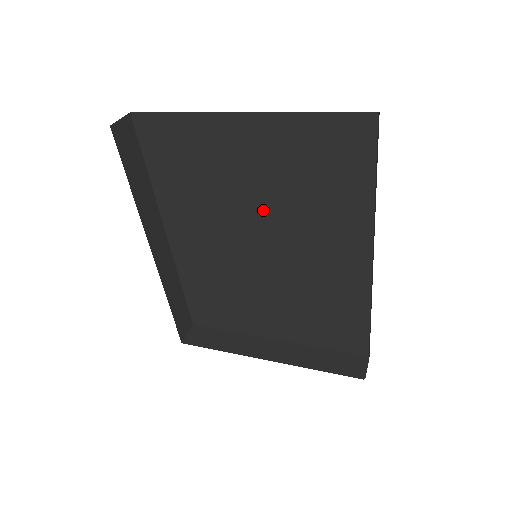
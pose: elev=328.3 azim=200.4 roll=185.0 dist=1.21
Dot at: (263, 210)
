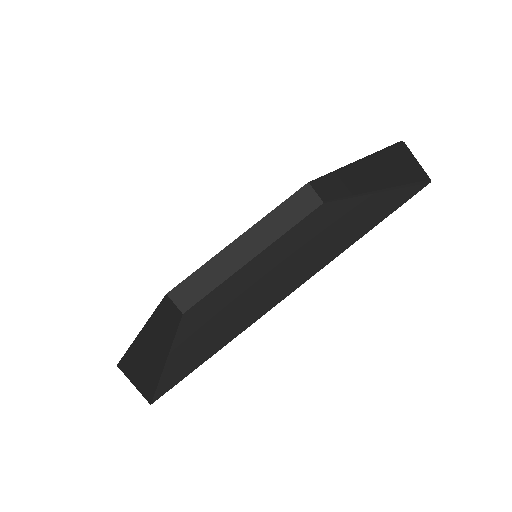
Dot at: occluded
